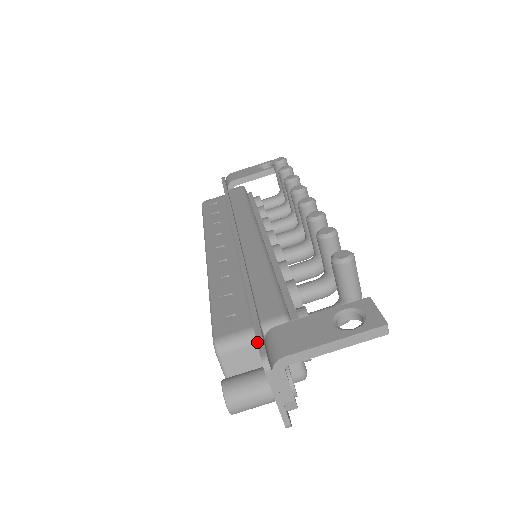
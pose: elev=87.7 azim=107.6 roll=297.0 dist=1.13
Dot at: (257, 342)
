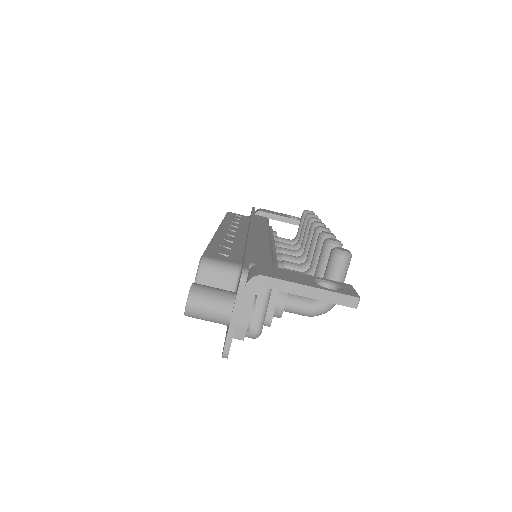
Dot at: (244, 263)
